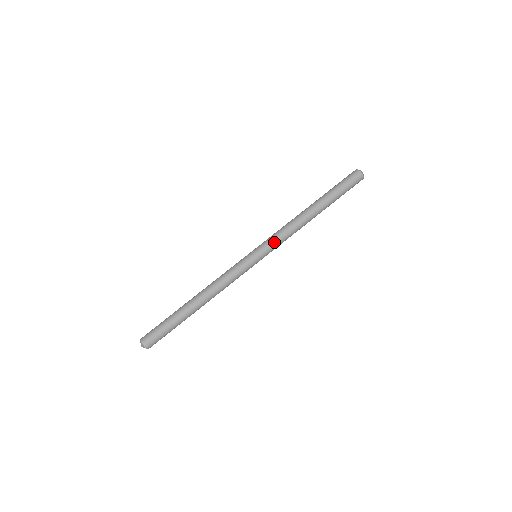
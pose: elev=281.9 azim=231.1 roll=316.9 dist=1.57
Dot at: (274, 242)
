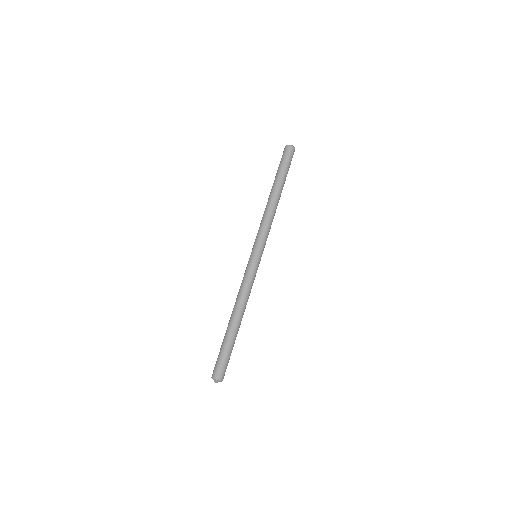
Dot at: (259, 236)
